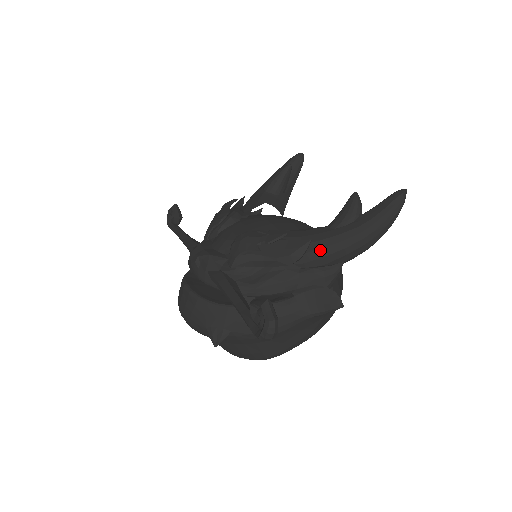
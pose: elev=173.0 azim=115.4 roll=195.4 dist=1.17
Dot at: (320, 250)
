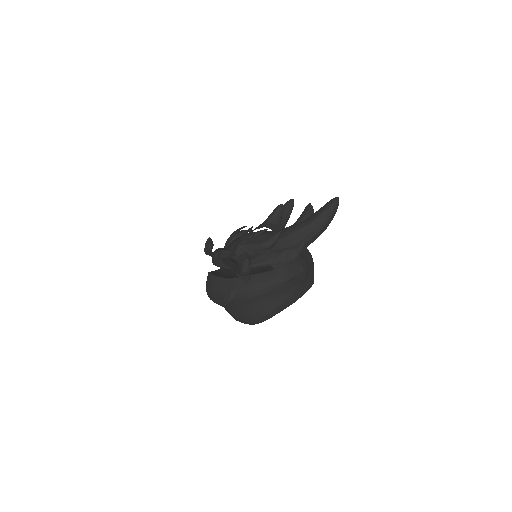
Dot at: (287, 237)
